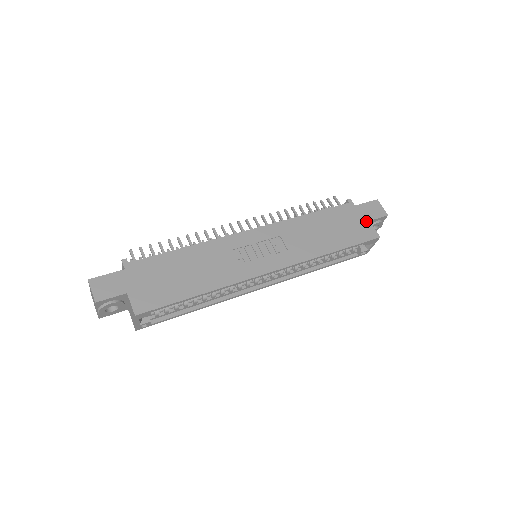
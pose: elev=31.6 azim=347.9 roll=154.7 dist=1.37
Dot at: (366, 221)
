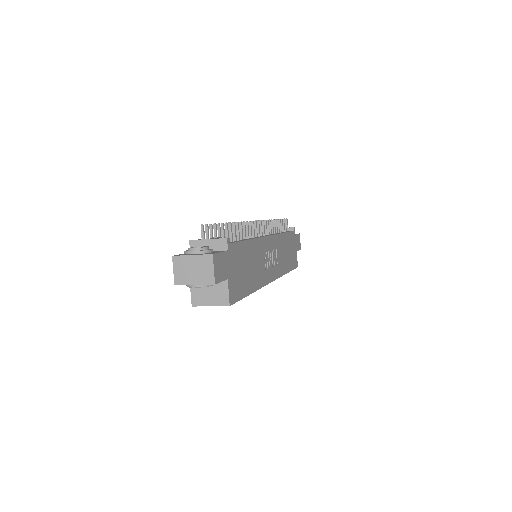
Dot at: (296, 251)
